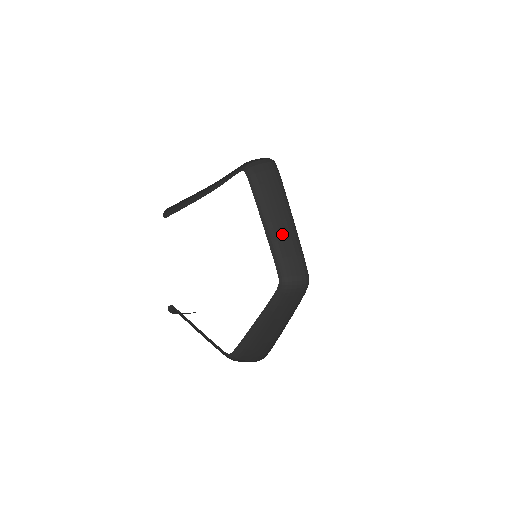
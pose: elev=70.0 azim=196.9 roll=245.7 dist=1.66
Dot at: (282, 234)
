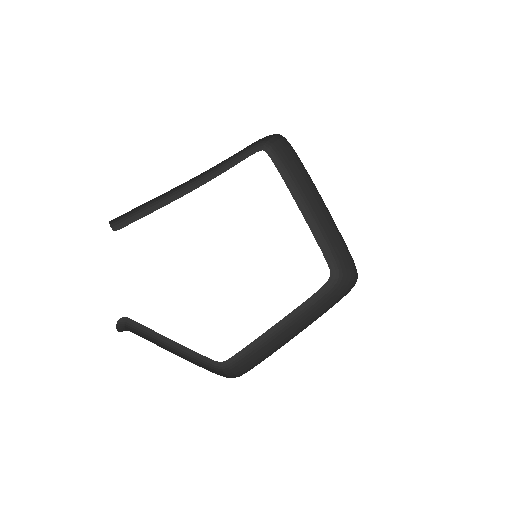
Dot at: (324, 220)
